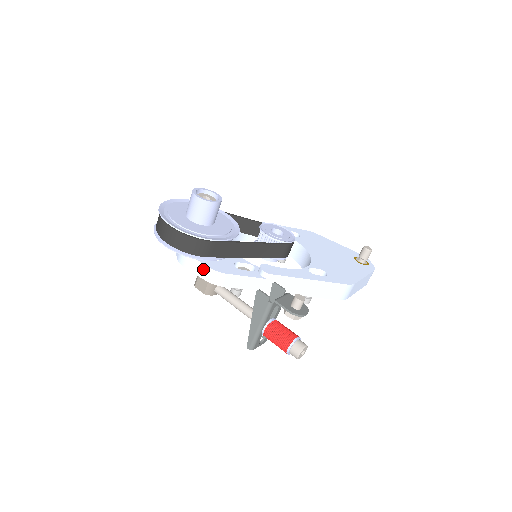
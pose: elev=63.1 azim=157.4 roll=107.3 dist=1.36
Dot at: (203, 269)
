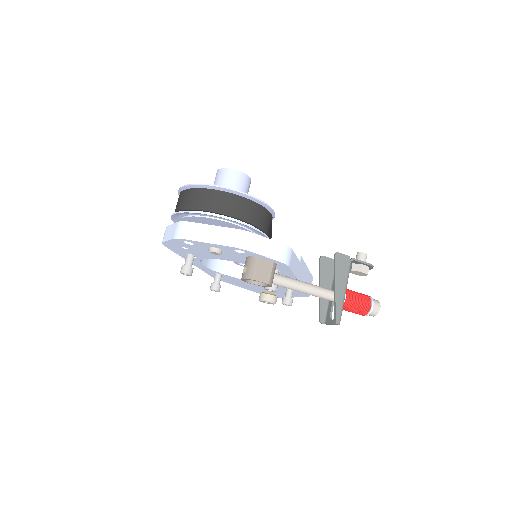
Dot at: (274, 247)
